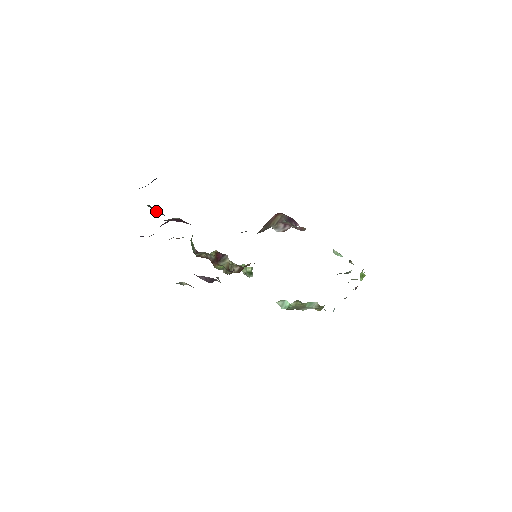
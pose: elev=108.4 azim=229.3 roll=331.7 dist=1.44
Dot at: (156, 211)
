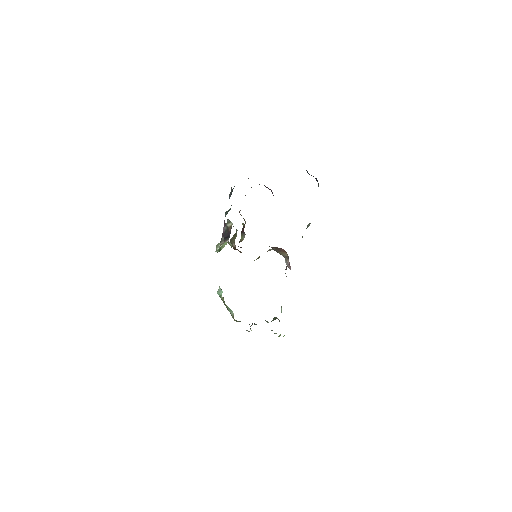
Dot at: occluded
